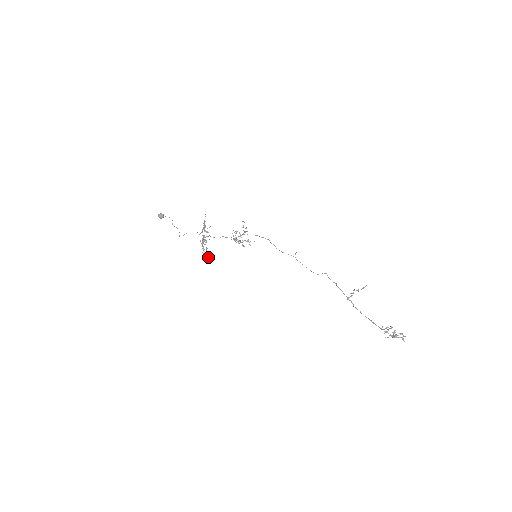
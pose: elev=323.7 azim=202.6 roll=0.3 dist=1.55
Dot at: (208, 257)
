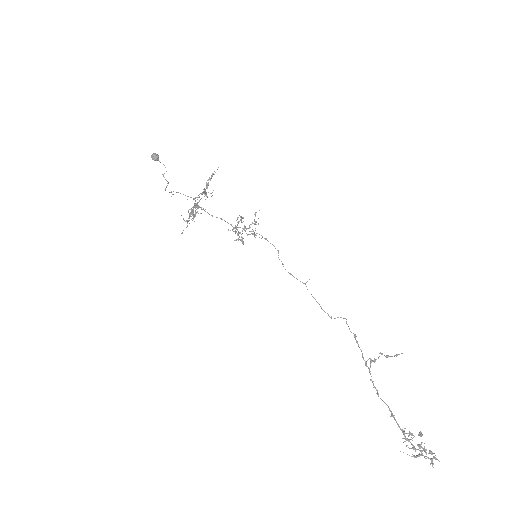
Dot at: occluded
